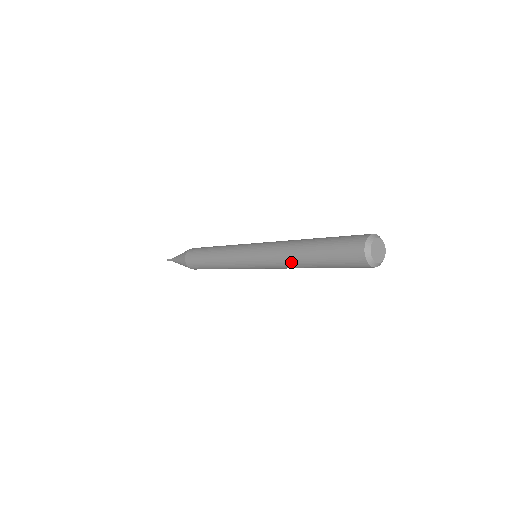
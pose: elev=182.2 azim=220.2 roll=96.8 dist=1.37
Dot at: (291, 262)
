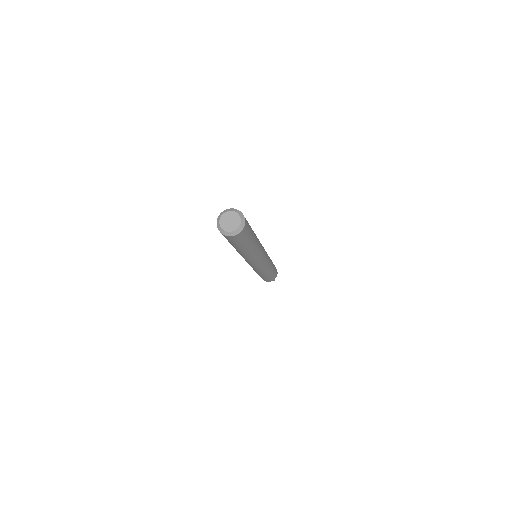
Dot at: occluded
